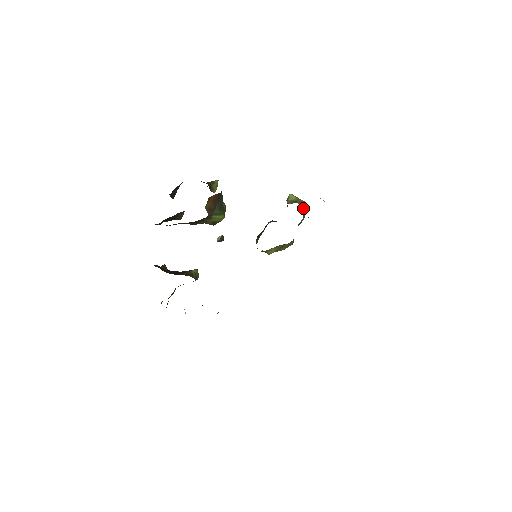
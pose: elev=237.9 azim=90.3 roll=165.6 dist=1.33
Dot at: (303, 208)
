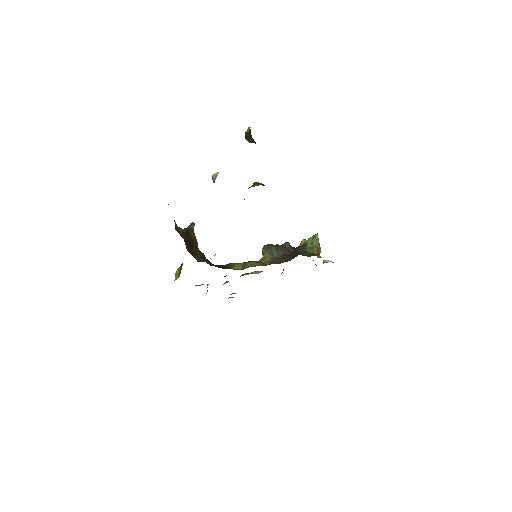
Dot at: occluded
